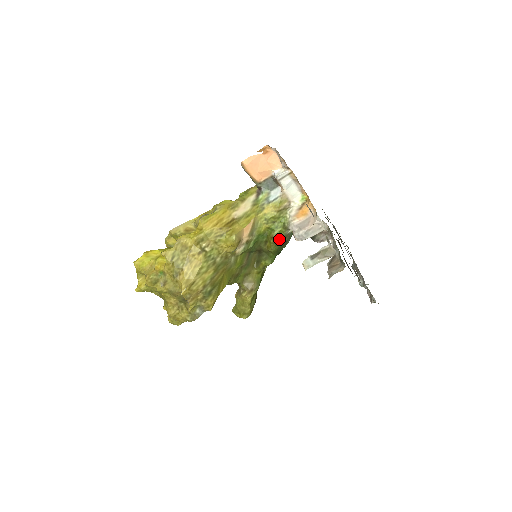
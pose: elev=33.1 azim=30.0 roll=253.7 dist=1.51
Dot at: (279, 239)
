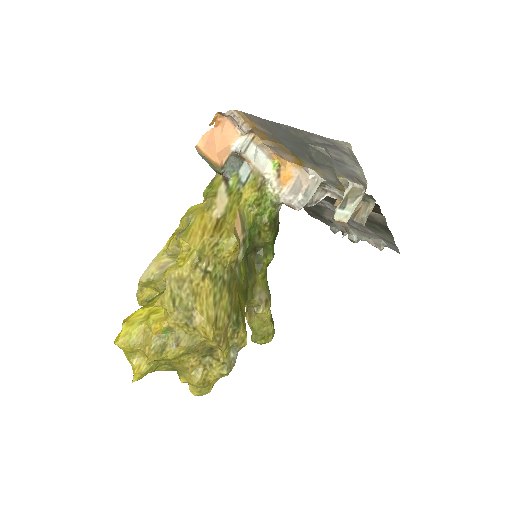
Dot at: (272, 223)
